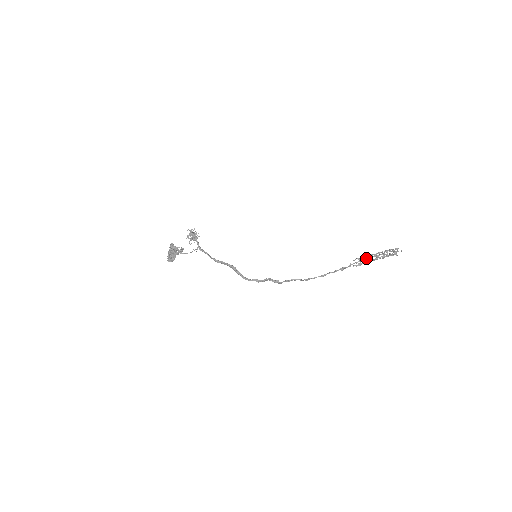
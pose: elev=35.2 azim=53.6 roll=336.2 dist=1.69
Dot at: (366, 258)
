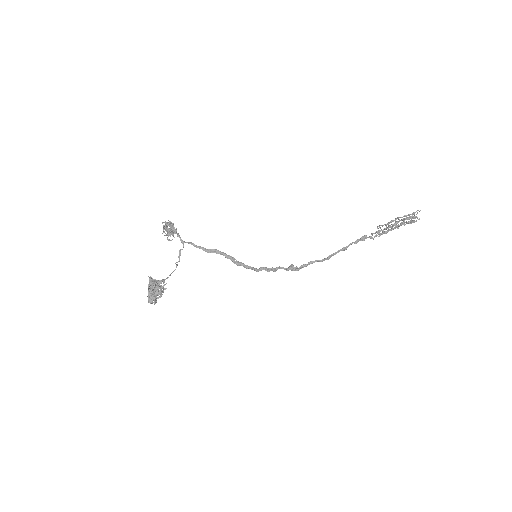
Dot at: (386, 231)
